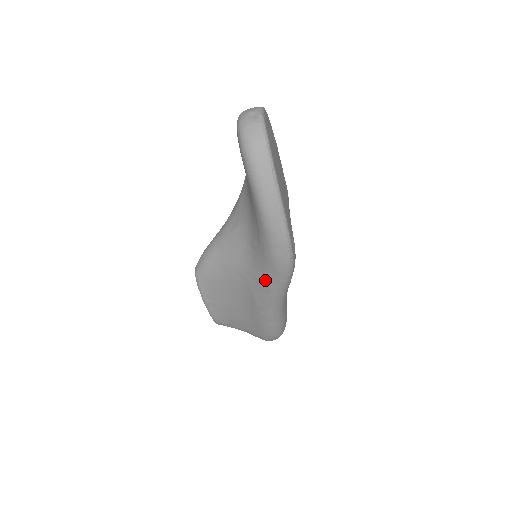
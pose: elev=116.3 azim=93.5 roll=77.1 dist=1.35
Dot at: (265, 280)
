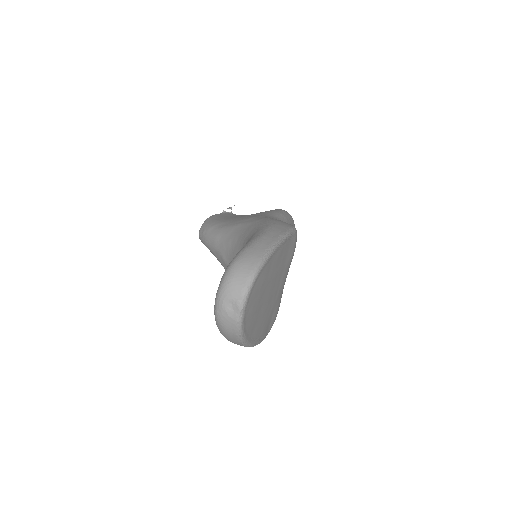
Dot at: occluded
